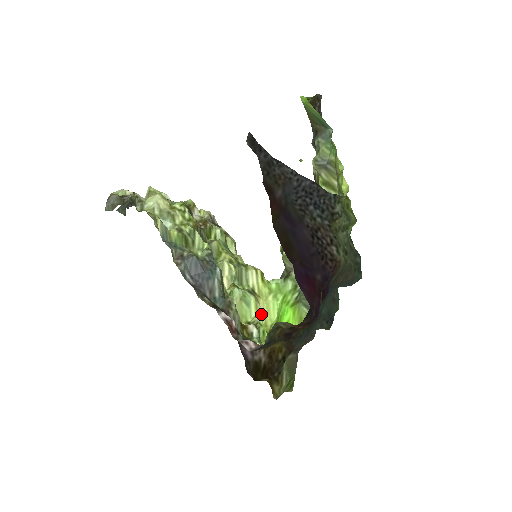
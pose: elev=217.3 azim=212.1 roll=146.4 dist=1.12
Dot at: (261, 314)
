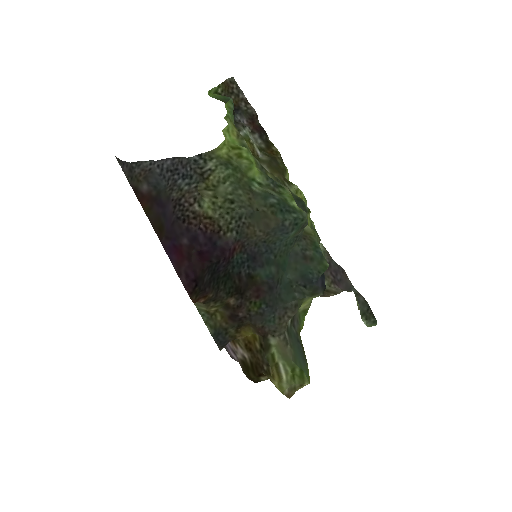
Dot at: occluded
